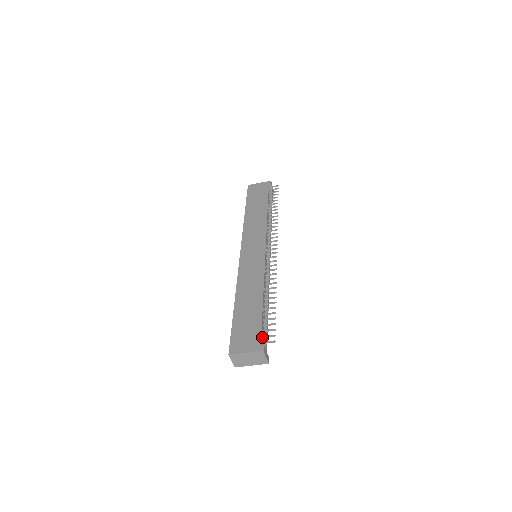
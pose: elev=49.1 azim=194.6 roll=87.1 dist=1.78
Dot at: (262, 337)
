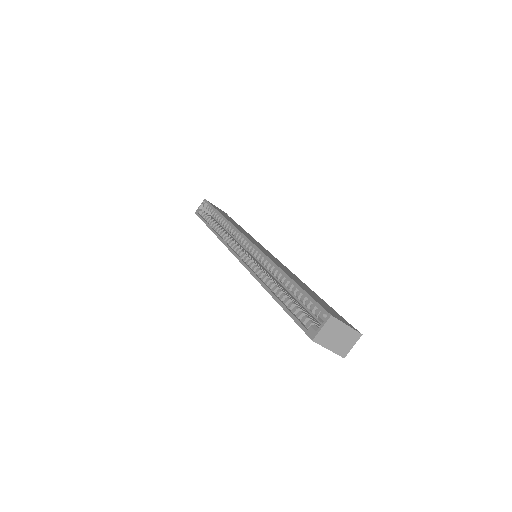
Dot at: occluded
